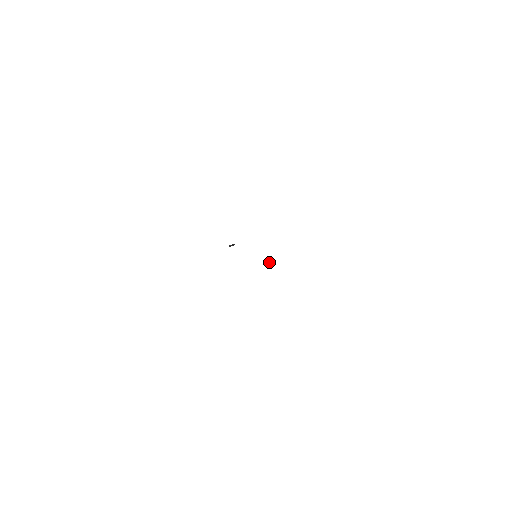
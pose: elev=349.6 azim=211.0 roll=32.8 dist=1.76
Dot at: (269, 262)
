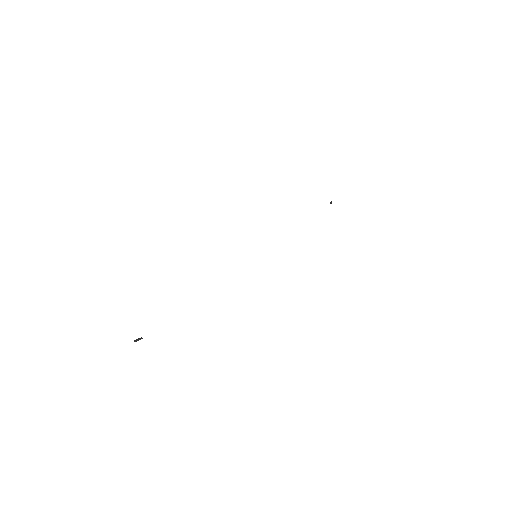
Dot at: (330, 202)
